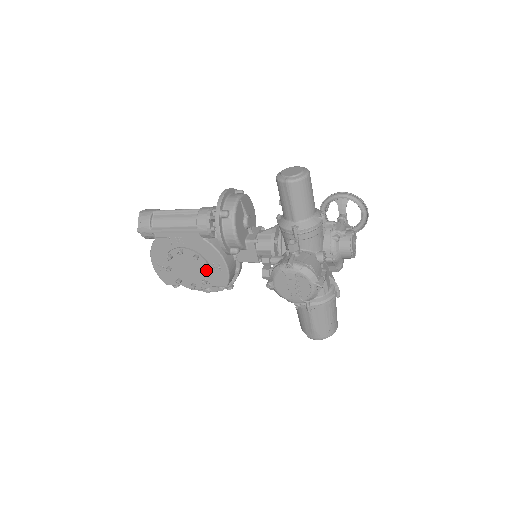
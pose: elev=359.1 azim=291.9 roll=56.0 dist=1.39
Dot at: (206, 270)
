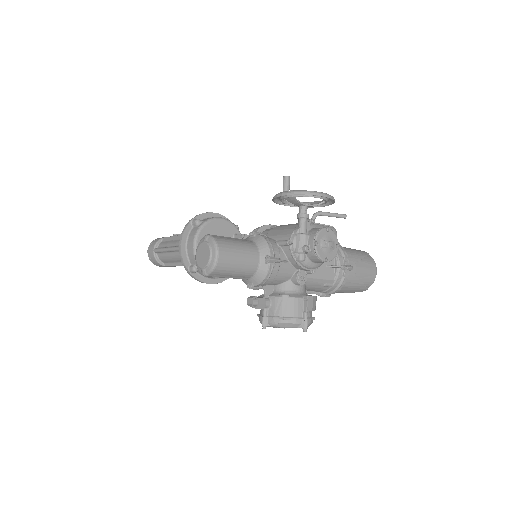
Dot at: occluded
